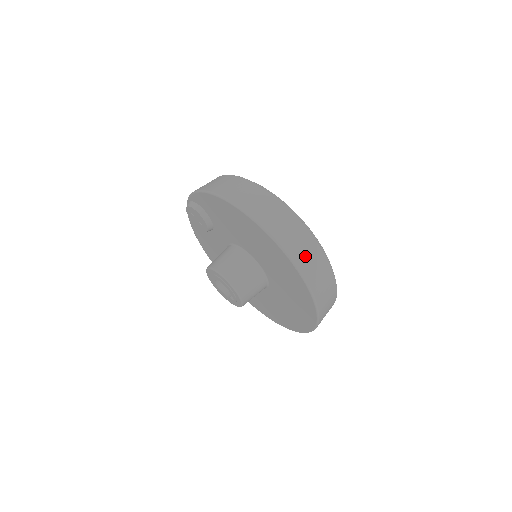
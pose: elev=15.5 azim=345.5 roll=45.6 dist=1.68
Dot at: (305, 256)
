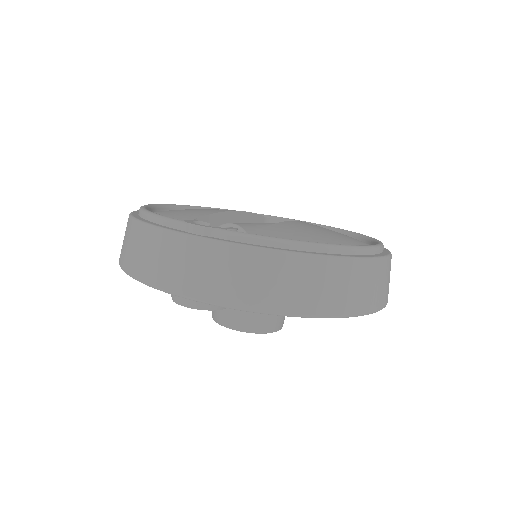
Dot at: occluded
